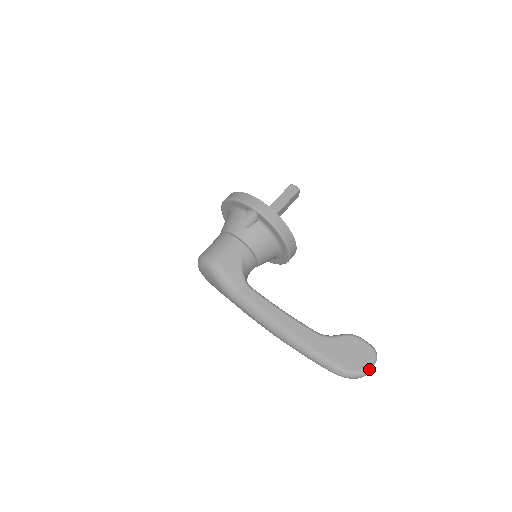
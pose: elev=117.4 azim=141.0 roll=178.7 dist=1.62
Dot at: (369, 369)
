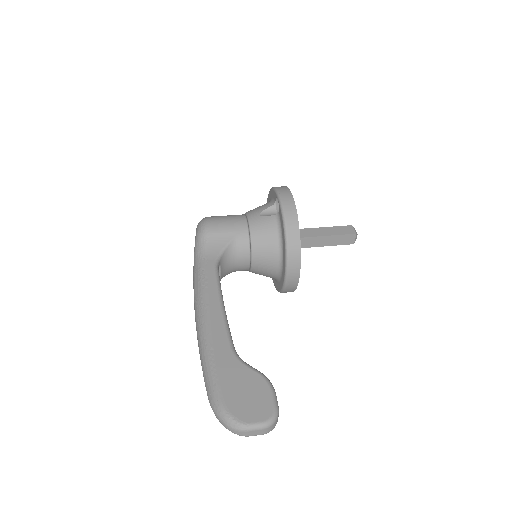
Dot at: (248, 426)
